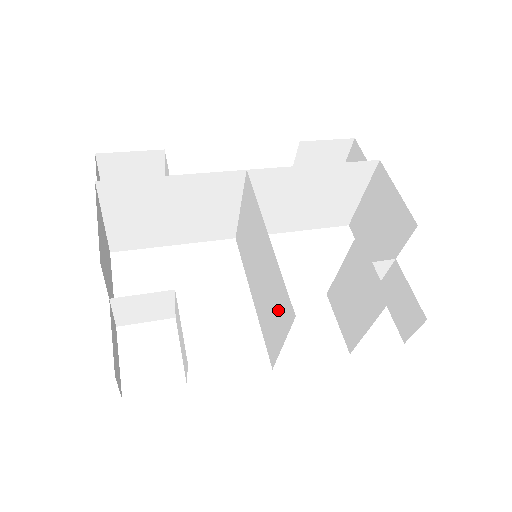
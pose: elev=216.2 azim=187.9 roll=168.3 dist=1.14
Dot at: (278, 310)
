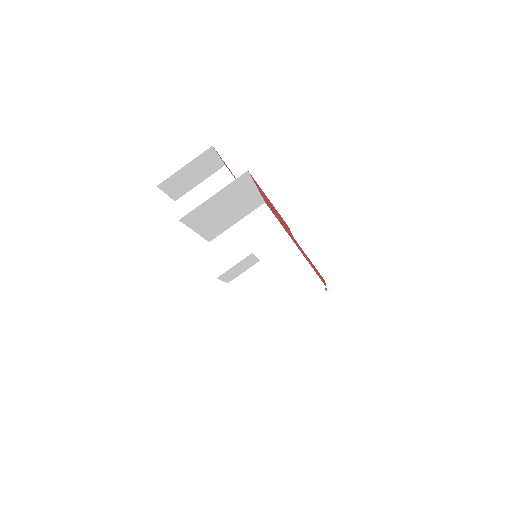
Dot at: (296, 287)
